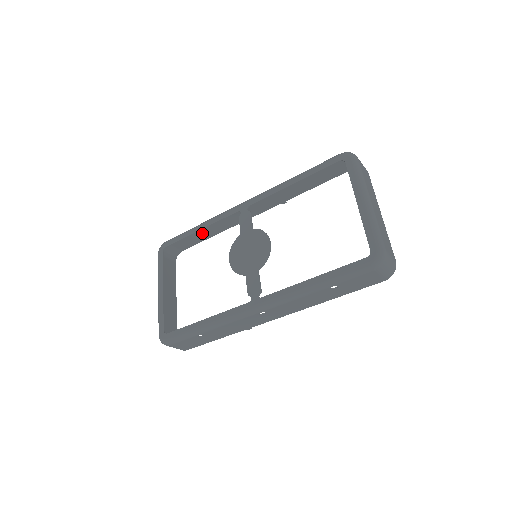
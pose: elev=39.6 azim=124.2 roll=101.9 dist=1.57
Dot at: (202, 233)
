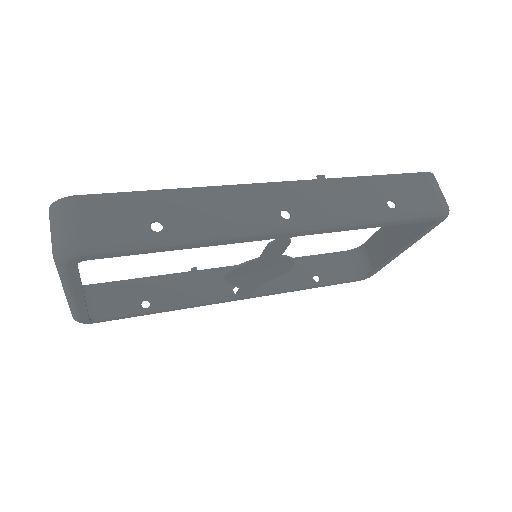
Dot at: (161, 213)
